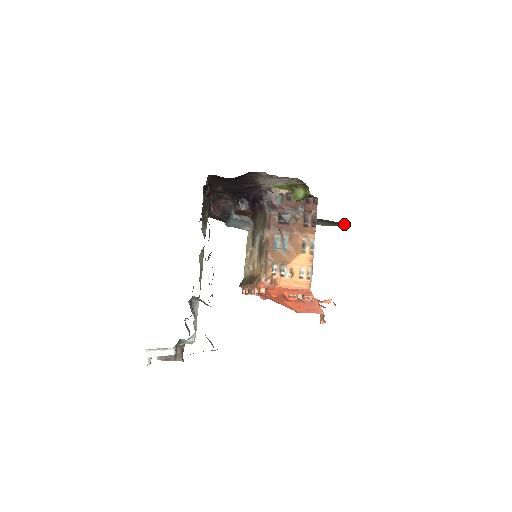
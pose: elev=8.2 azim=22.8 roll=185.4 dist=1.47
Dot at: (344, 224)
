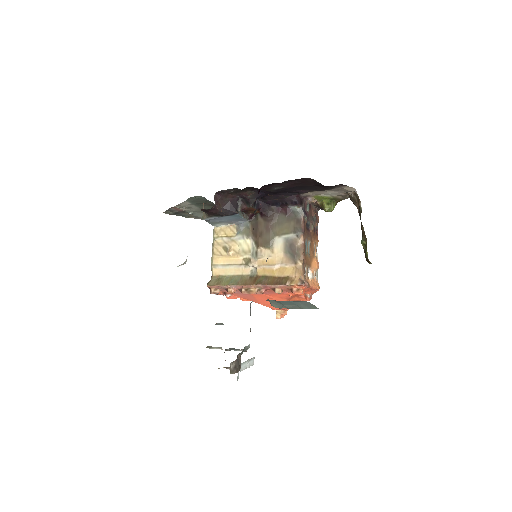
Dot at: occluded
